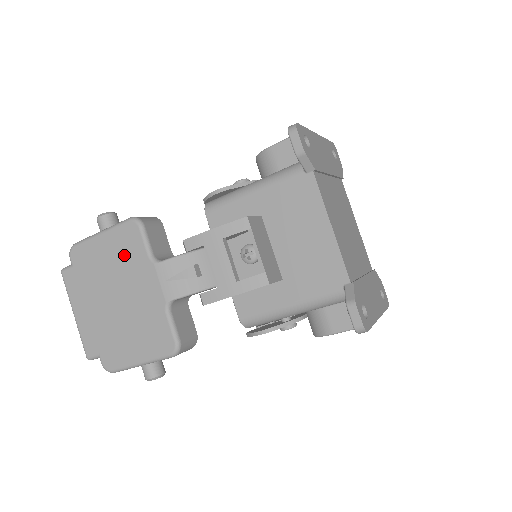
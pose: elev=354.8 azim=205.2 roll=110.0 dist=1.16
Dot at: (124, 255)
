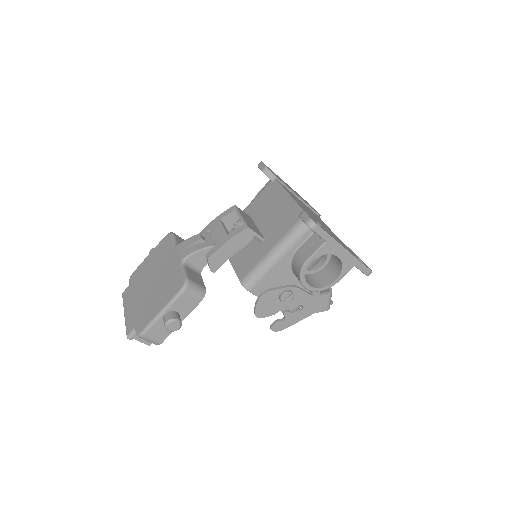
Dot at: (160, 254)
